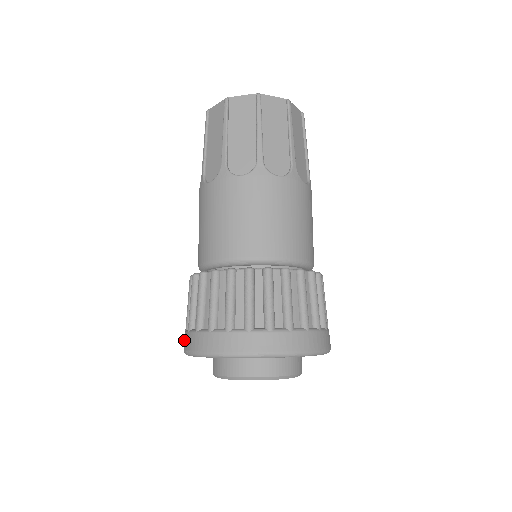
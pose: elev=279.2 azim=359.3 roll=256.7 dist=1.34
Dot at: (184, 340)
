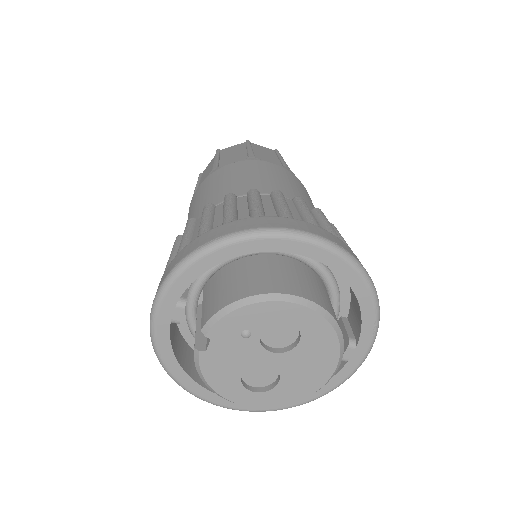
Dot at: (178, 256)
